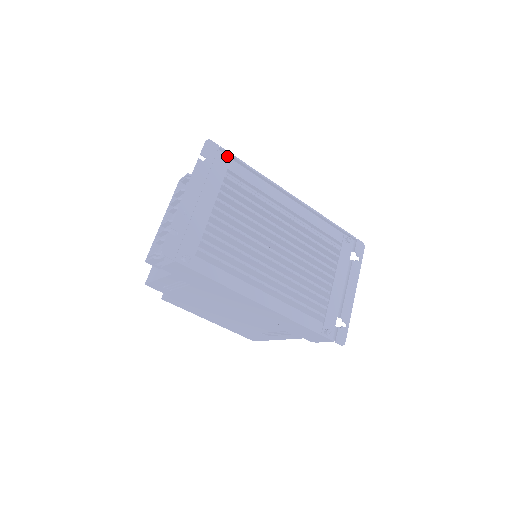
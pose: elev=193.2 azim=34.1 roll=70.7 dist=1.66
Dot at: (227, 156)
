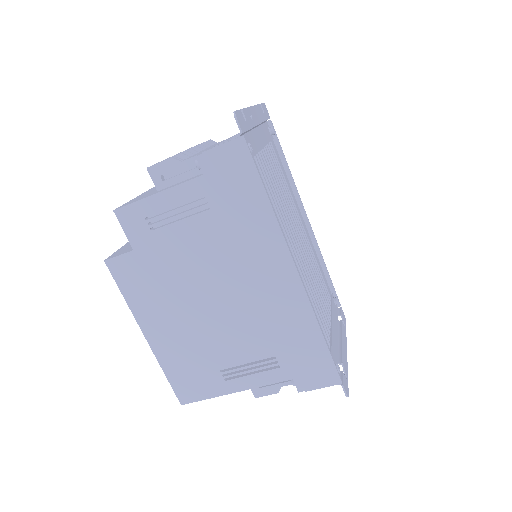
Dot at: (274, 130)
